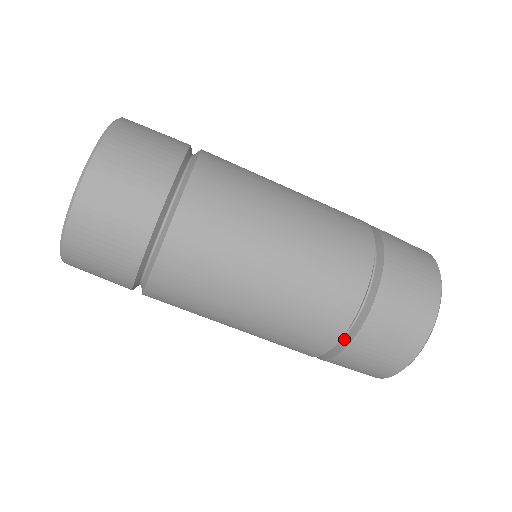
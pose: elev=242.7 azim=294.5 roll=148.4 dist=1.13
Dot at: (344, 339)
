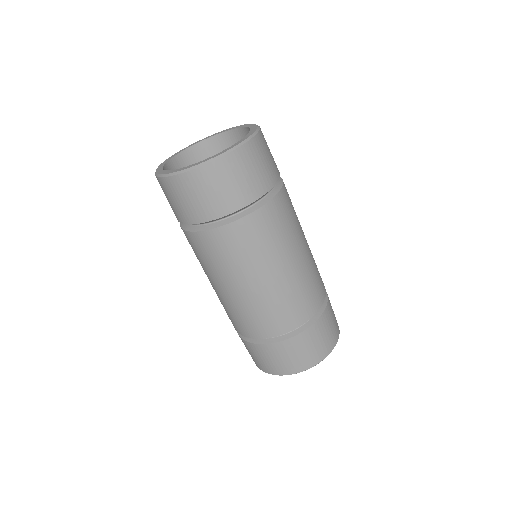
Dot at: (270, 339)
